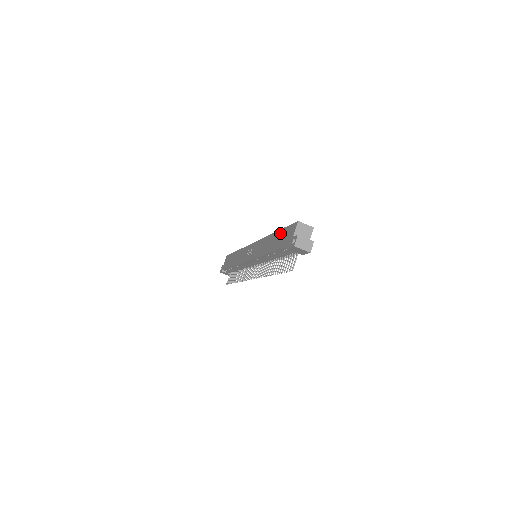
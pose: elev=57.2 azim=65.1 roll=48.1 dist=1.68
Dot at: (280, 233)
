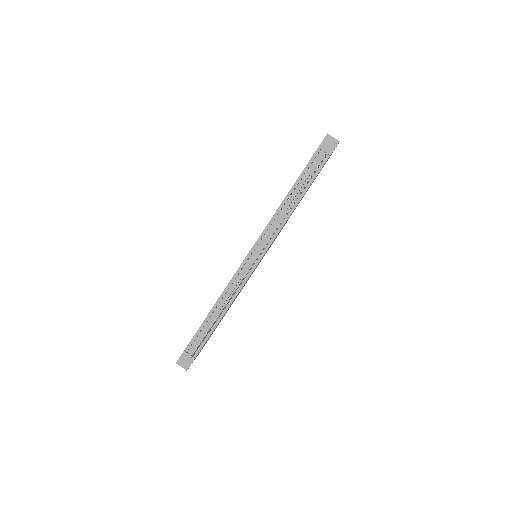
Dot at: occluded
